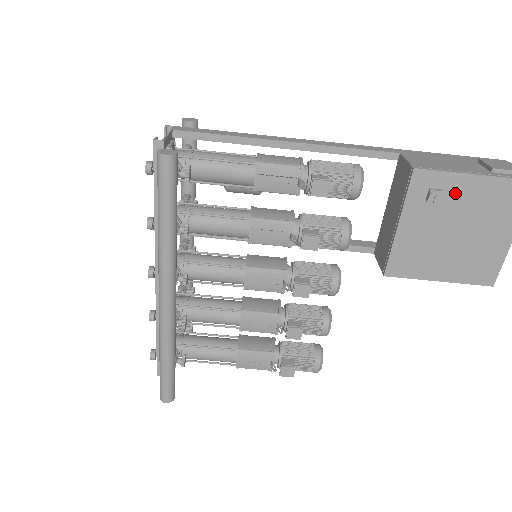
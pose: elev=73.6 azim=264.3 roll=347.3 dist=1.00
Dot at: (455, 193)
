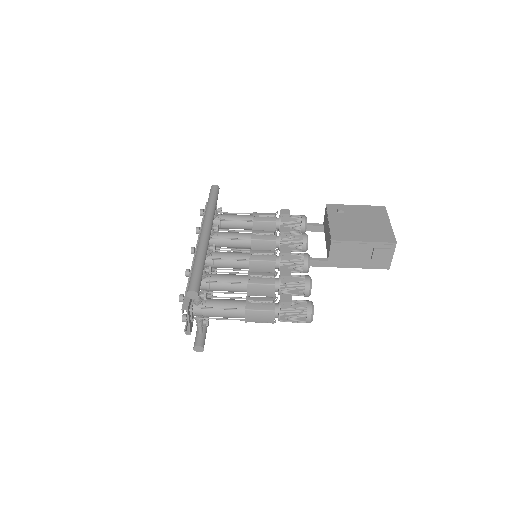
Dot at: (350, 210)
